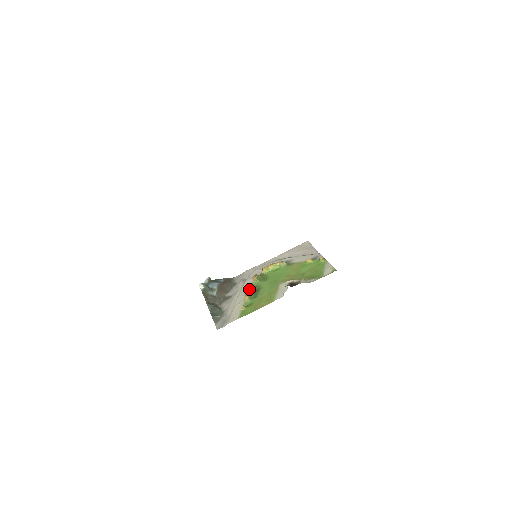
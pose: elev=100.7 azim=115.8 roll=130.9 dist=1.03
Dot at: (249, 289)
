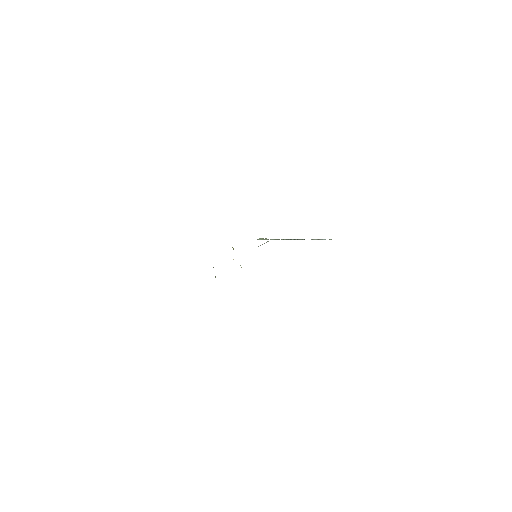
Dot at: occluded
